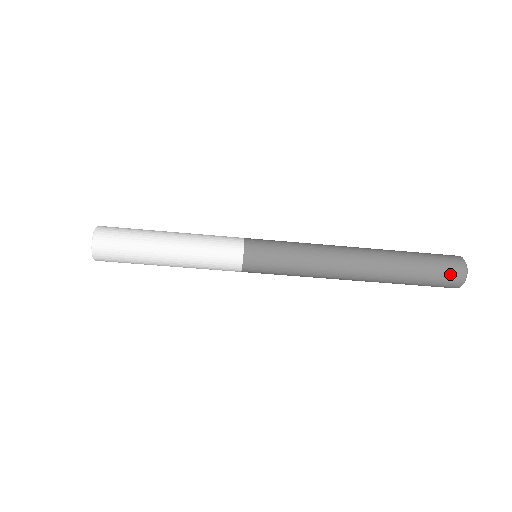
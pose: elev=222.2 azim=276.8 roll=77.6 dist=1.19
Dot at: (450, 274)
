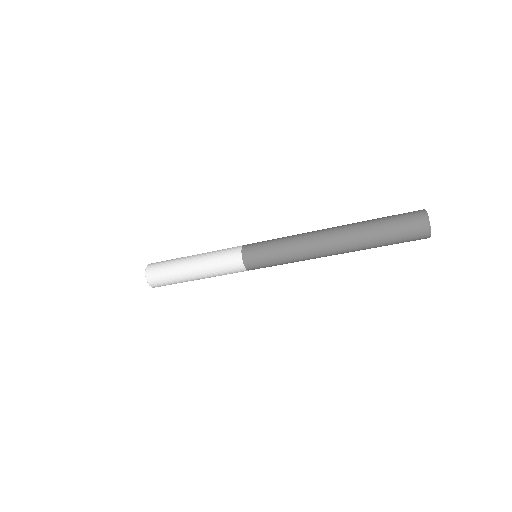
Dot at: (414, 235)
